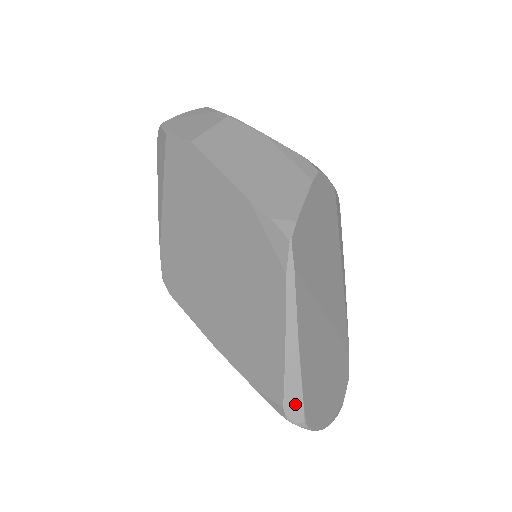
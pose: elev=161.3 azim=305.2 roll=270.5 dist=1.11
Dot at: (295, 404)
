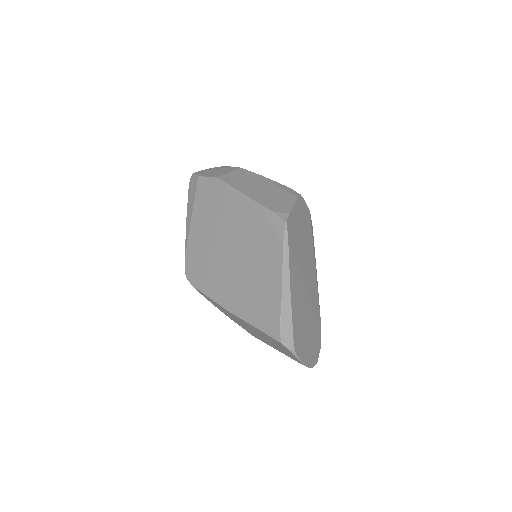
Dot at: (287, 332)
